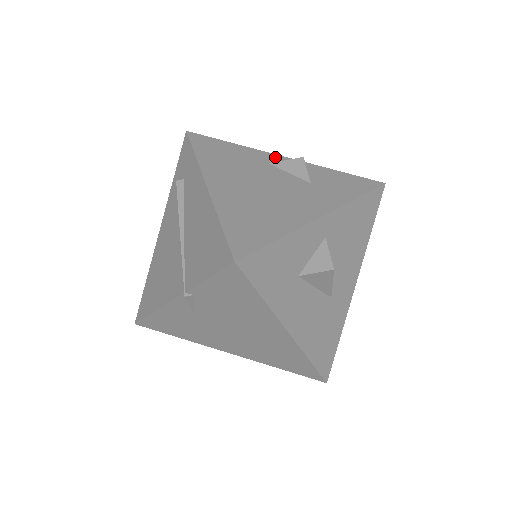
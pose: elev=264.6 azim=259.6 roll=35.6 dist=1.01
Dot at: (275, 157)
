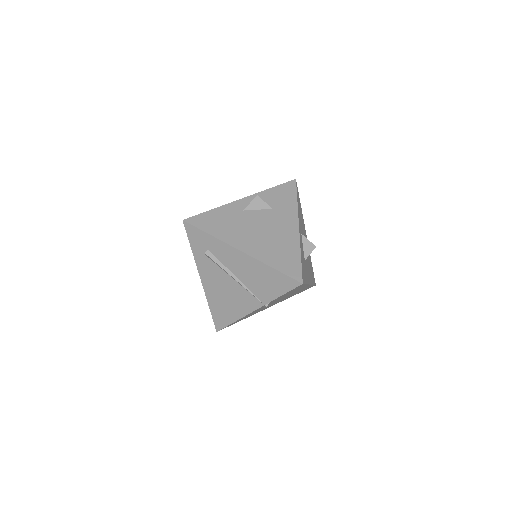
Dot at: (240, 203)
